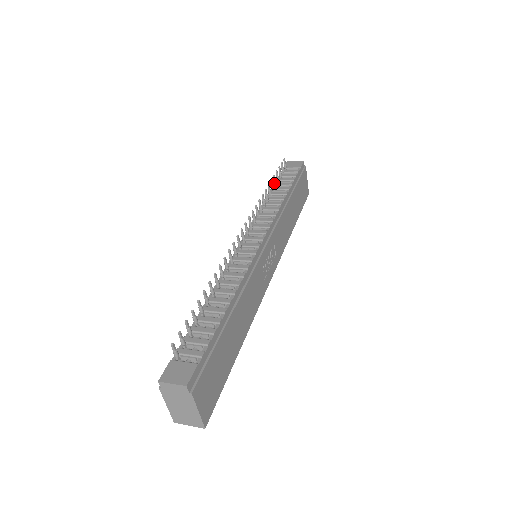
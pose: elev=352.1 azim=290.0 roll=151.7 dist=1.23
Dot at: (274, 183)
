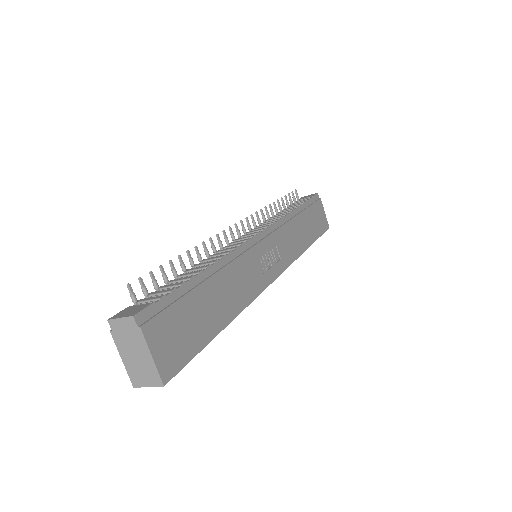
Dot at: (283, 206)
